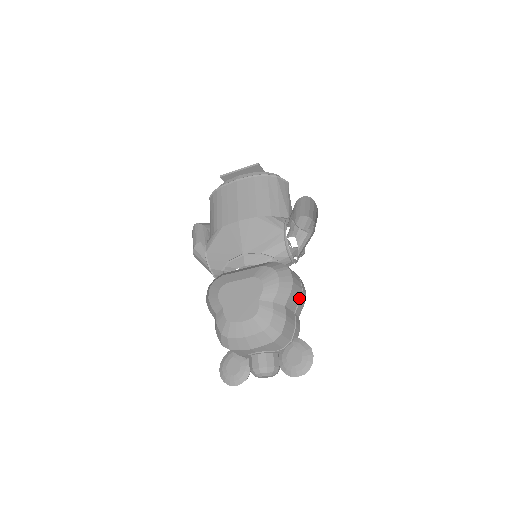
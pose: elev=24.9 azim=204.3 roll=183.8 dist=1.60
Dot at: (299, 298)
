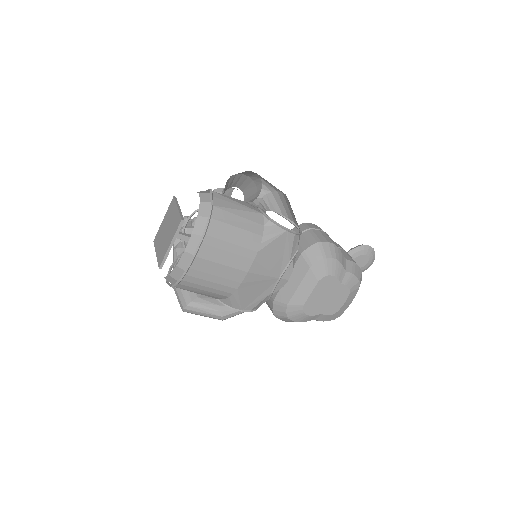
Dot at: occluded
